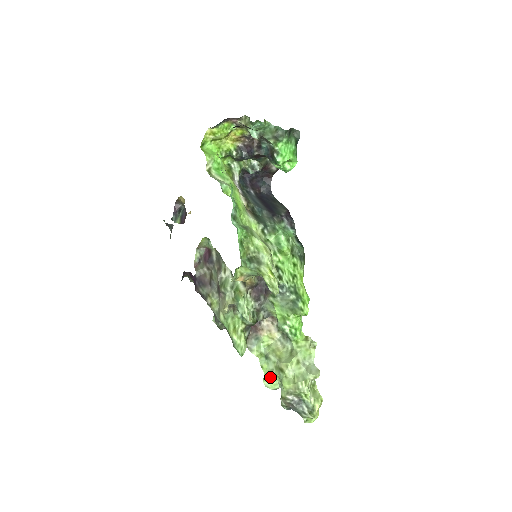
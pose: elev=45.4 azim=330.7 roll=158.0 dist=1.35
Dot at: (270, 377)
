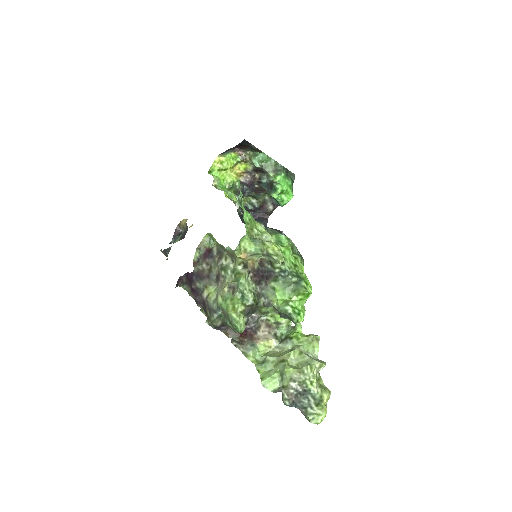
Dot at: (268, 376)
